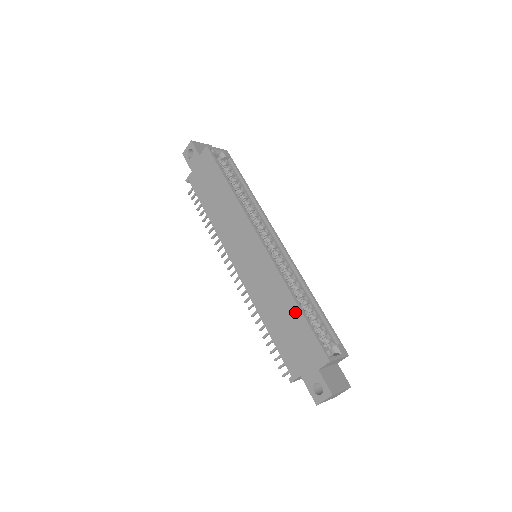
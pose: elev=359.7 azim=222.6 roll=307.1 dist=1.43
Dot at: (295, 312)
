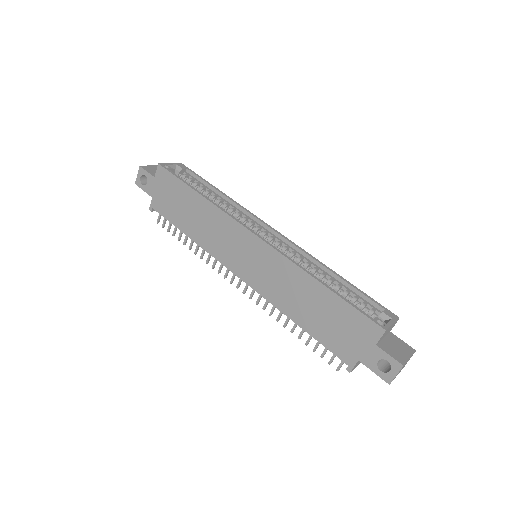
Dot at: (325, 294)
